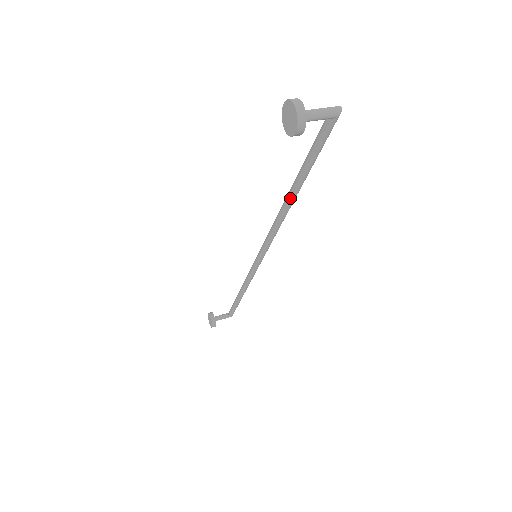
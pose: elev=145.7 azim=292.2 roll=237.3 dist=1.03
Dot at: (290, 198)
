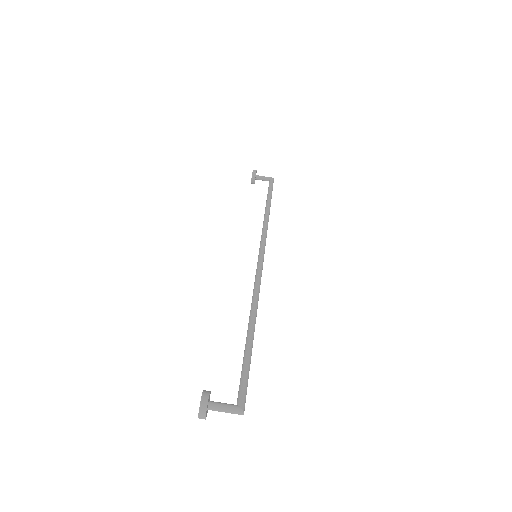
Dot at: (249, 326)
